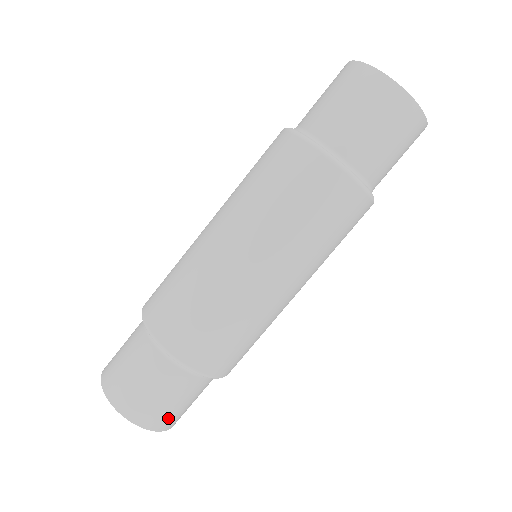
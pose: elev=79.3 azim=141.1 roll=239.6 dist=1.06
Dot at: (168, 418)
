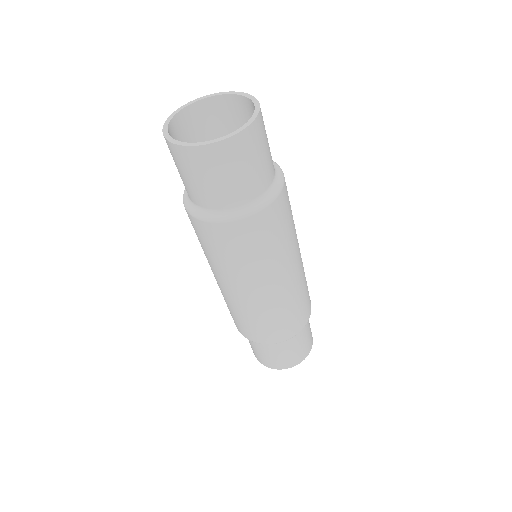
Dot at: (305, 350)
